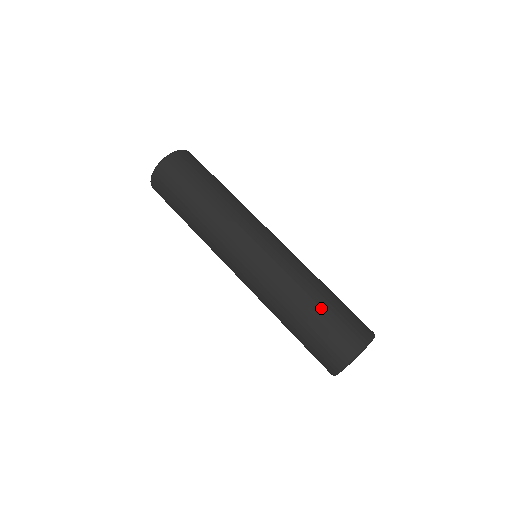
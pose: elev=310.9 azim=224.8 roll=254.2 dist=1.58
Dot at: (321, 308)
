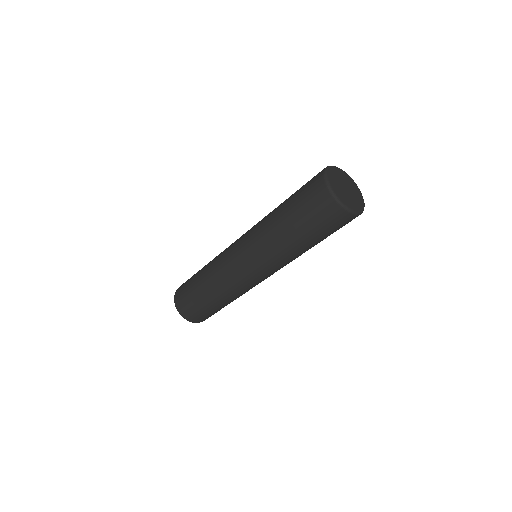
Dot at: occluded
